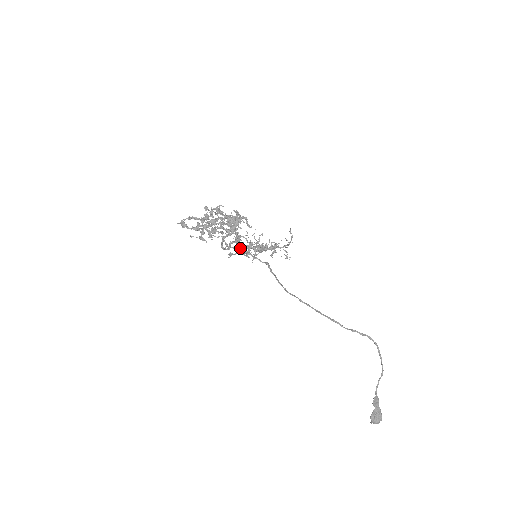
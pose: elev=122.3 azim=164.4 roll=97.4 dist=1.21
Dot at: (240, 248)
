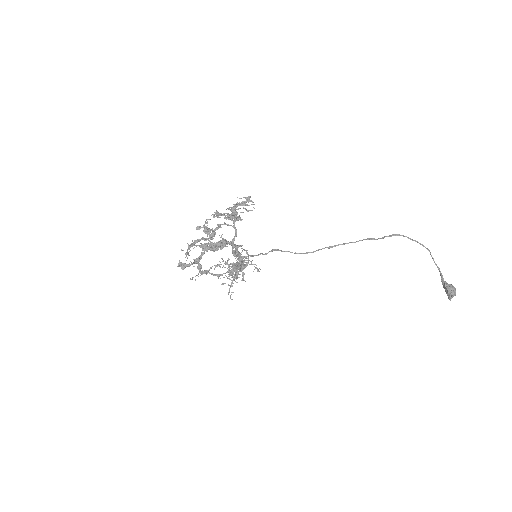
Dot at: (240, 257)
